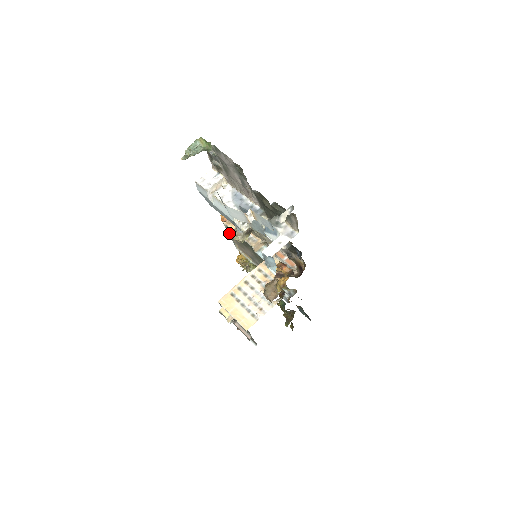
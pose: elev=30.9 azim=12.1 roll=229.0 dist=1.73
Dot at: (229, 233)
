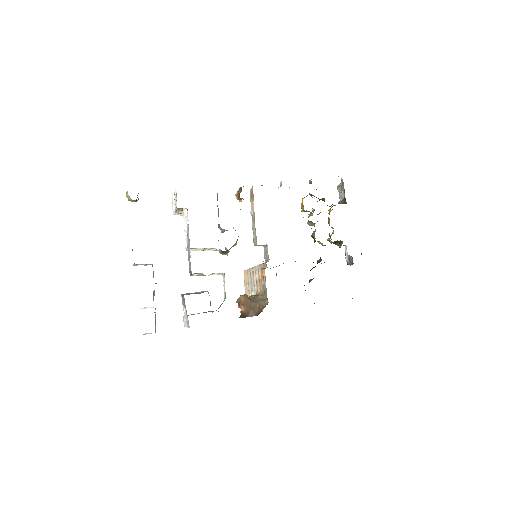
Dot at: occluded
